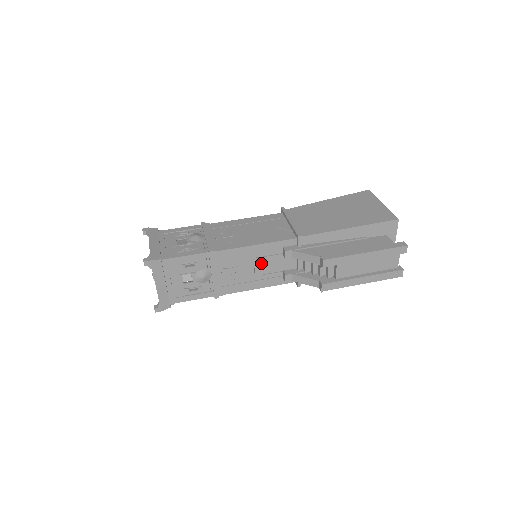
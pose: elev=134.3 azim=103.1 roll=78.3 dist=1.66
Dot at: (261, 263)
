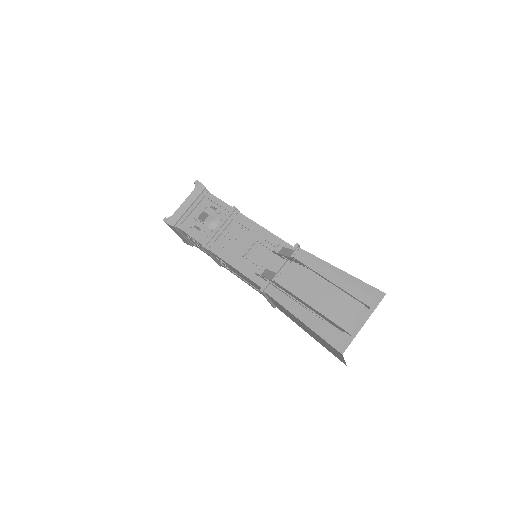
Dot at: (255, 246)
